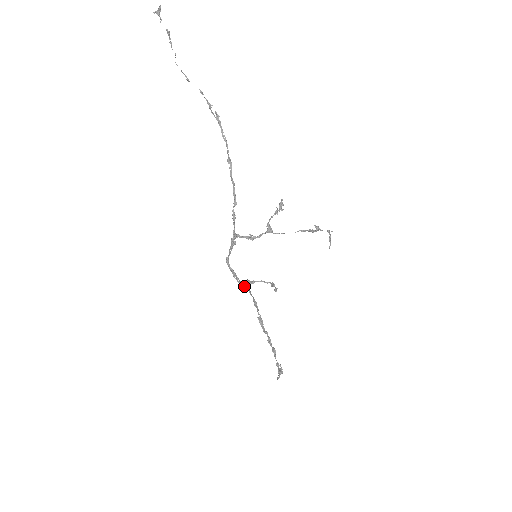
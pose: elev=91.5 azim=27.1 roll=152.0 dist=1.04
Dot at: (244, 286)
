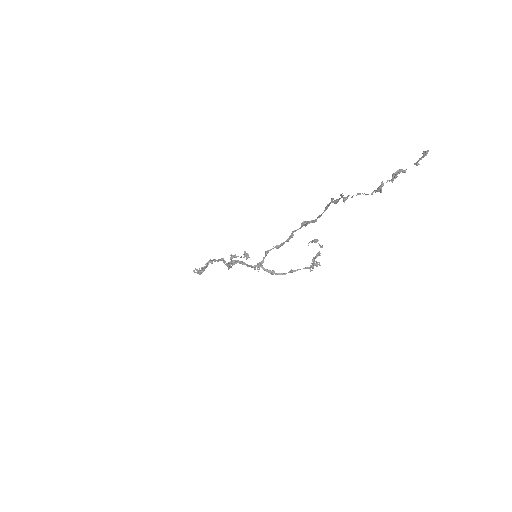
Dot at: occluded
